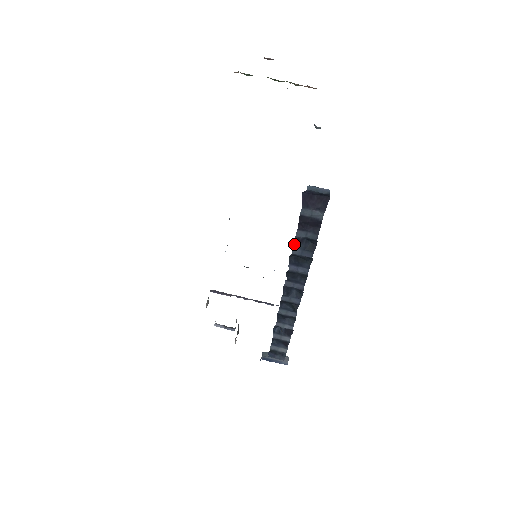
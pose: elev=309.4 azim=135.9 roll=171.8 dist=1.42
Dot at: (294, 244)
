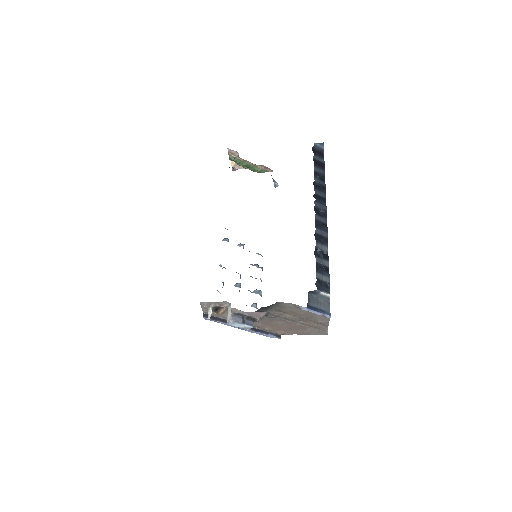
Dot at: (314, 175)
